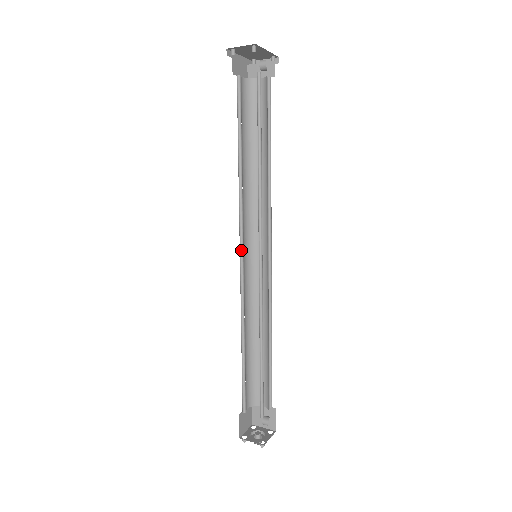
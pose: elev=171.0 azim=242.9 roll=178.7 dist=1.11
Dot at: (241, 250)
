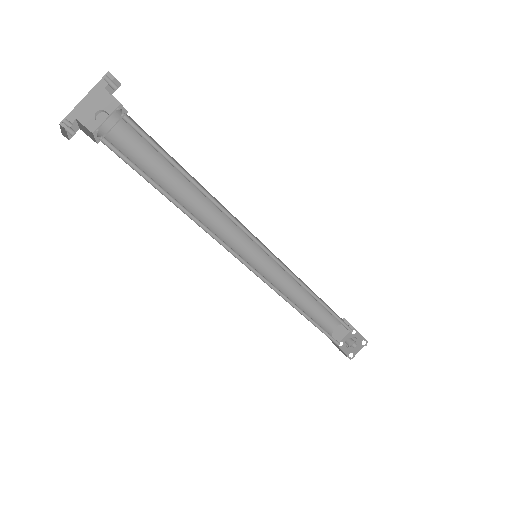
Dot at: (240, 253)
